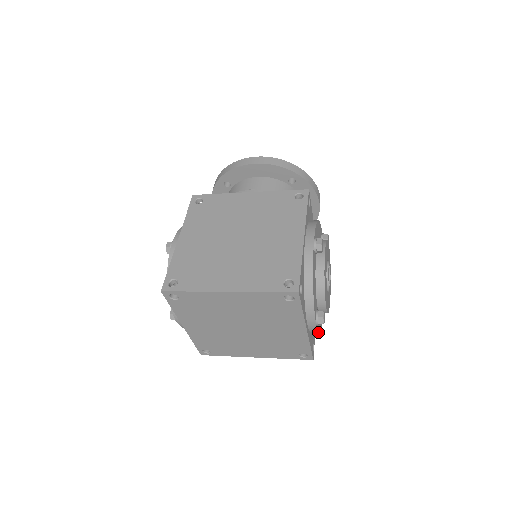
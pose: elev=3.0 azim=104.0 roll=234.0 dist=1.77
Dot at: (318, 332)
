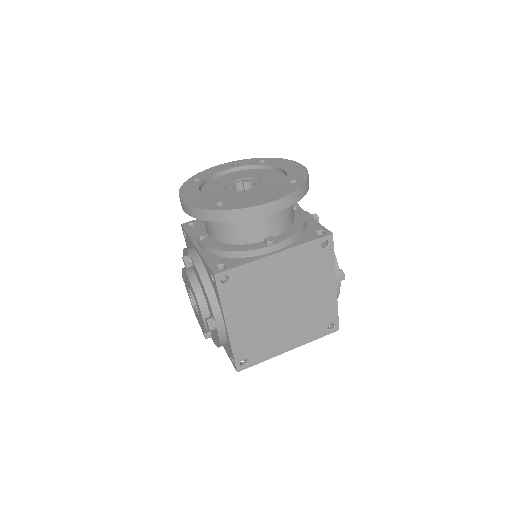
Dot at: occluded
